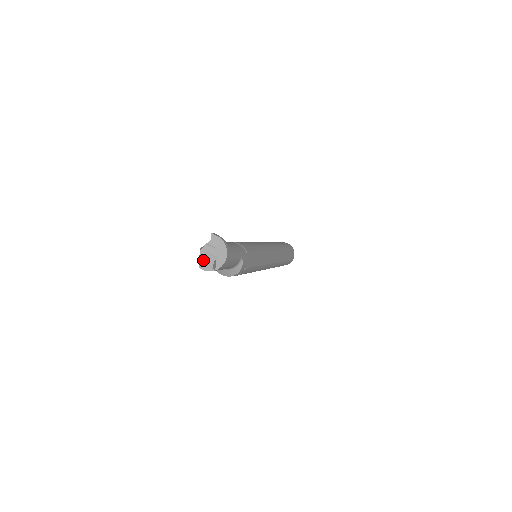
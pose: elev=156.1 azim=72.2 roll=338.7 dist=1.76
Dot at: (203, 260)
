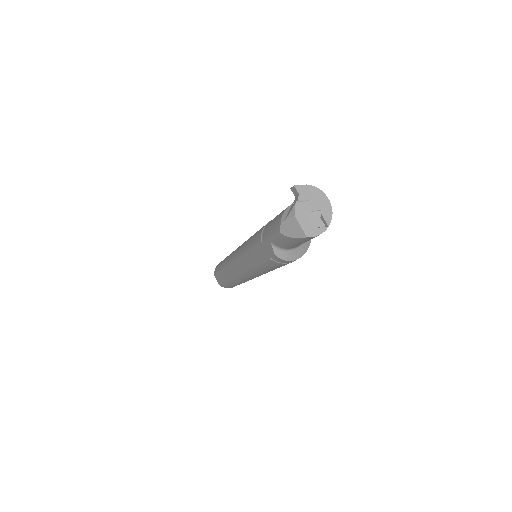
Dot at: (306, 225)
